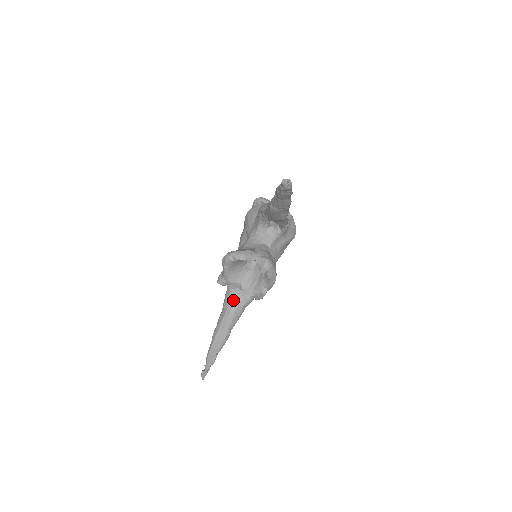
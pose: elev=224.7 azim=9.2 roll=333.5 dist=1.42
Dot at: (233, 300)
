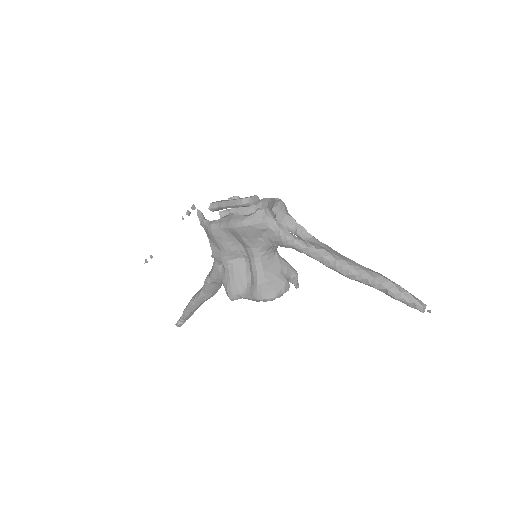
Dot at: (220, 284)
